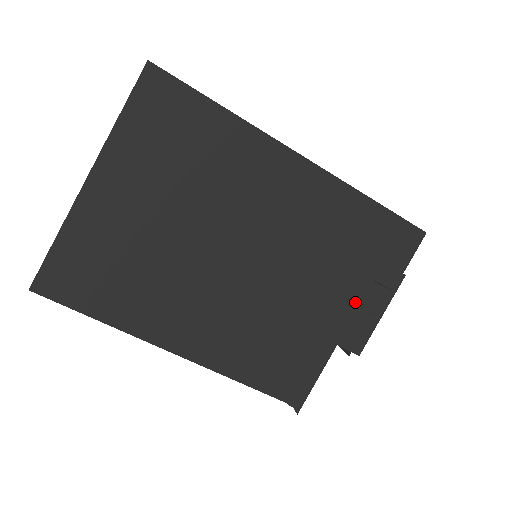
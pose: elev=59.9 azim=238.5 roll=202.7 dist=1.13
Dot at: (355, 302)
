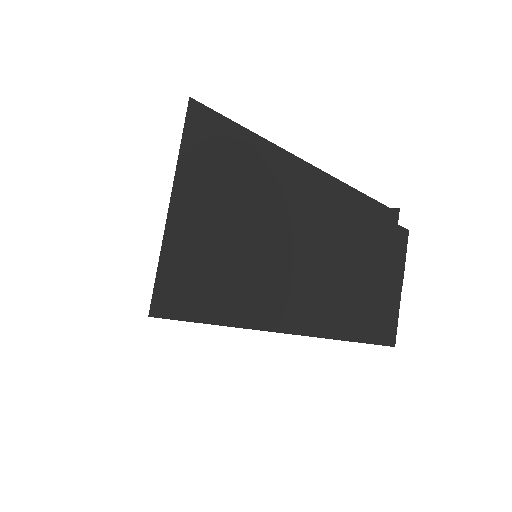
Dot at: occluded
